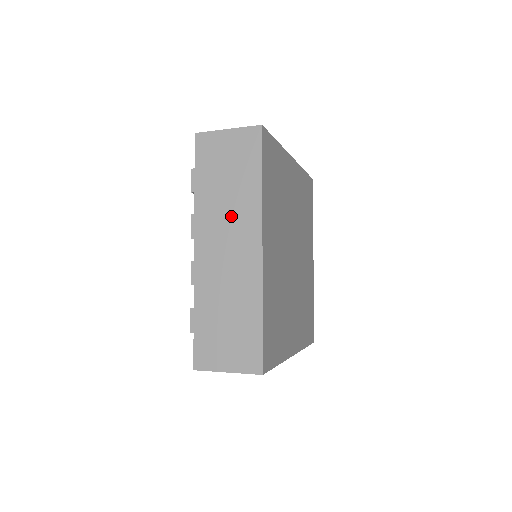
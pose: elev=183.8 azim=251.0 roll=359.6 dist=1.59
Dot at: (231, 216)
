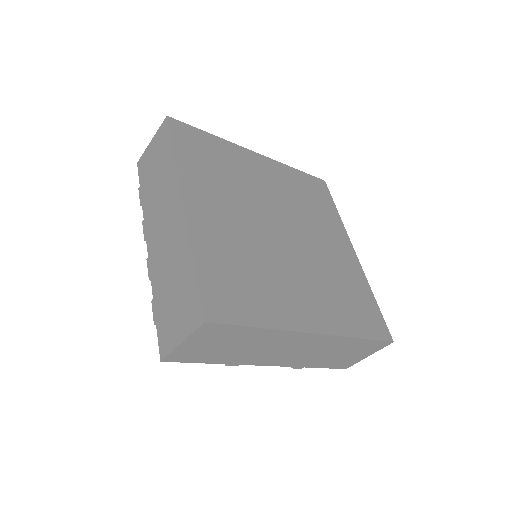
Dot at: (162, 198)
